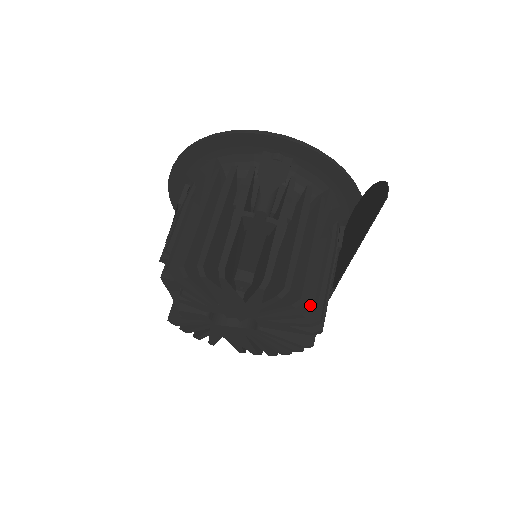
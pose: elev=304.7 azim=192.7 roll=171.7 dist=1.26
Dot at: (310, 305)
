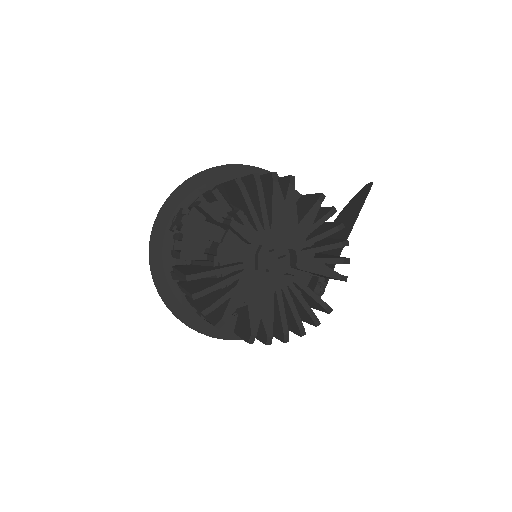
Dot at: (343, 240)
